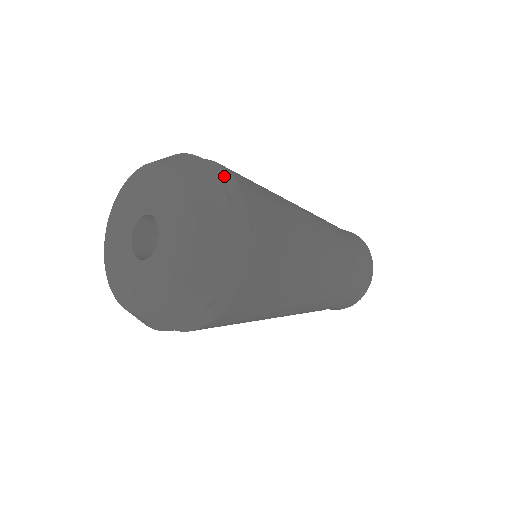
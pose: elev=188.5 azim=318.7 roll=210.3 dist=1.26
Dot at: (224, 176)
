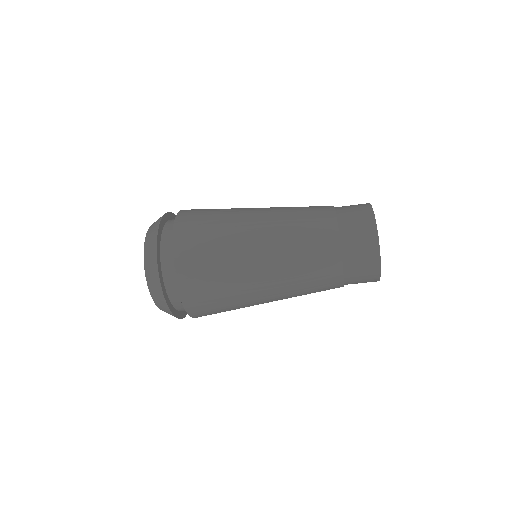
Dot at: occluded
